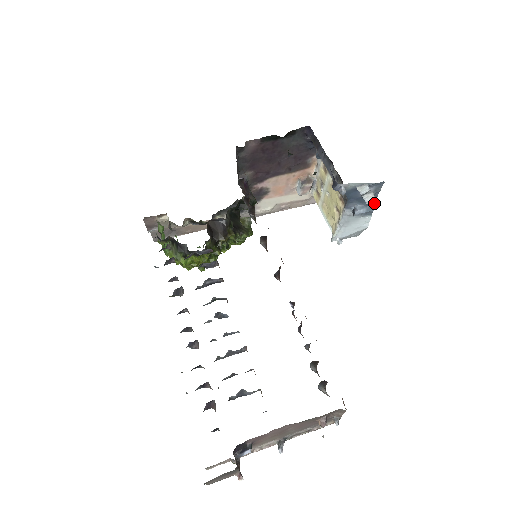
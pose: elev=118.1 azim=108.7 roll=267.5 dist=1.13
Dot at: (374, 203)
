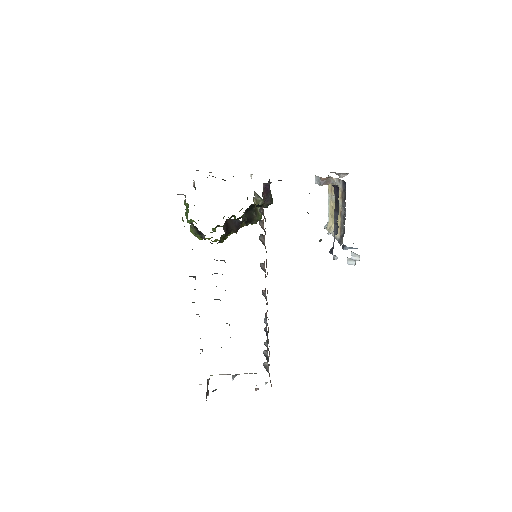
Dot at: occluded
